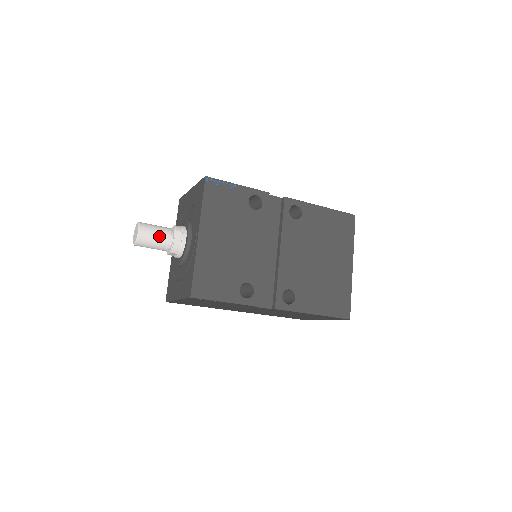
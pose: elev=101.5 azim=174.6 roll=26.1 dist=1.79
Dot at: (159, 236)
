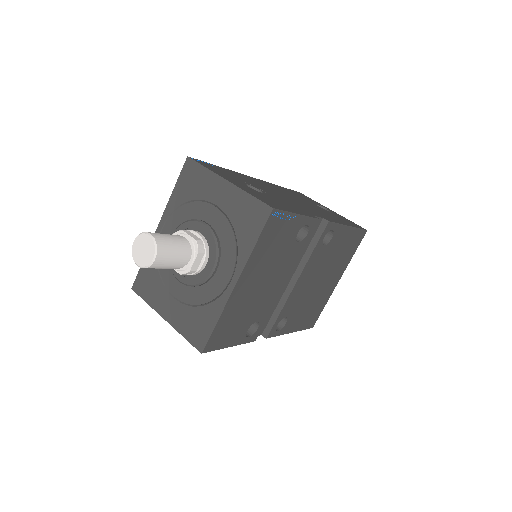
Dot at: (176, 261)
